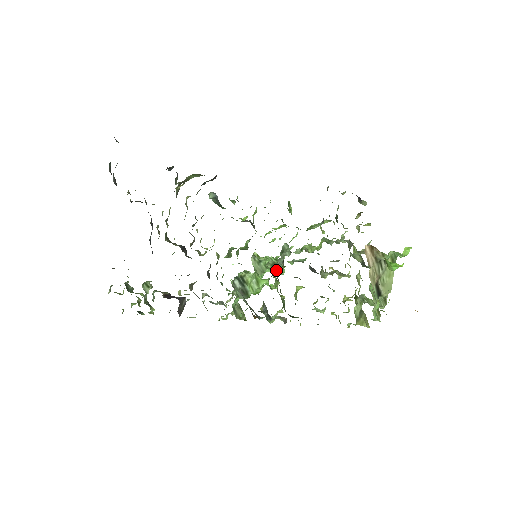
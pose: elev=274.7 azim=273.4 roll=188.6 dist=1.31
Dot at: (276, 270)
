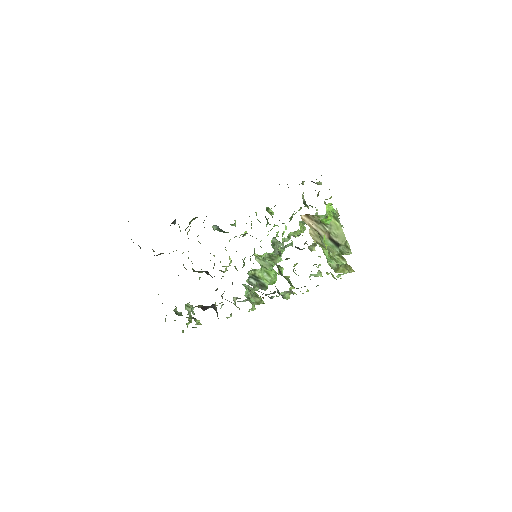
Dot at: (275, 260)
